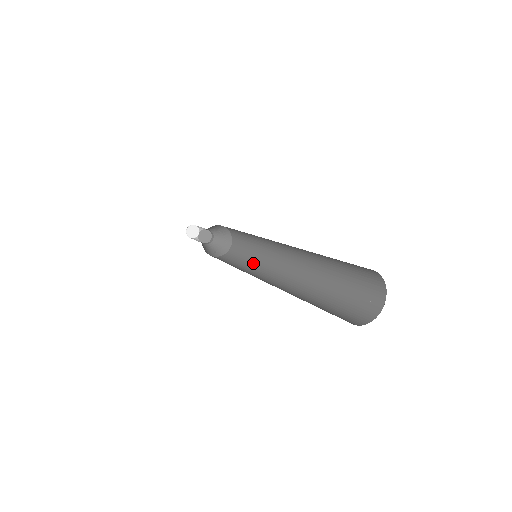
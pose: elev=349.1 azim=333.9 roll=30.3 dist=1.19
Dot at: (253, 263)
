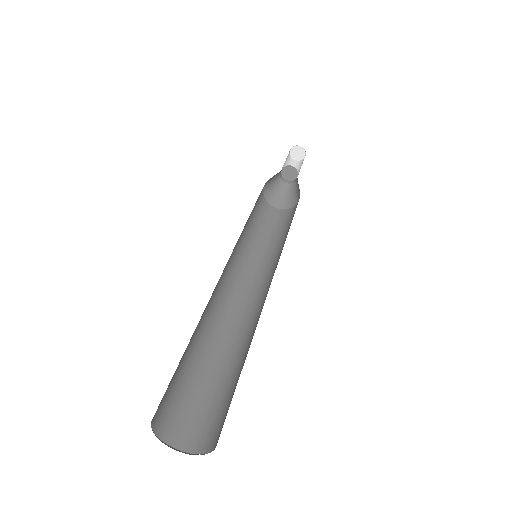
Dot at: (261, 250)
